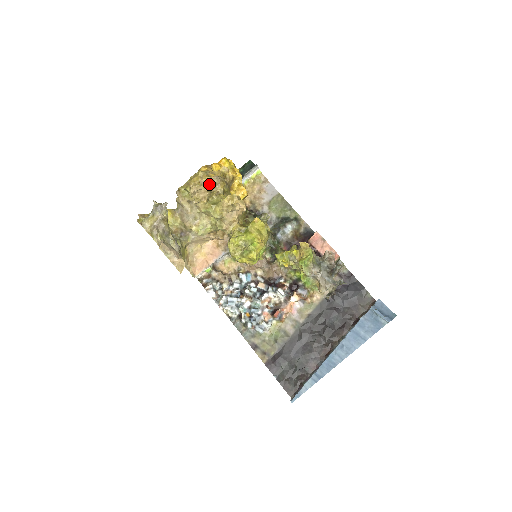
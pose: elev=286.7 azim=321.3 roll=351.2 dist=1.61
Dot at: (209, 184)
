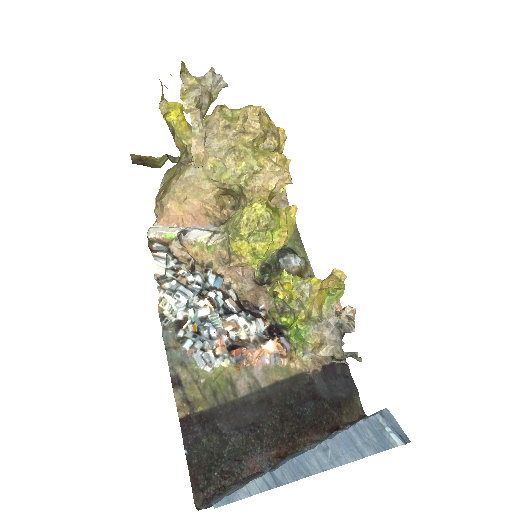
Dot at: (268, 126)
